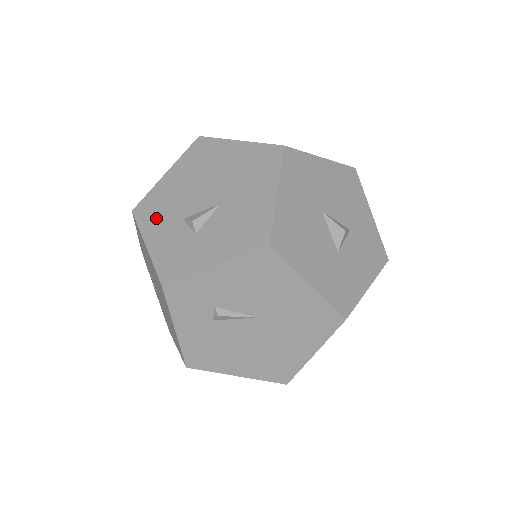
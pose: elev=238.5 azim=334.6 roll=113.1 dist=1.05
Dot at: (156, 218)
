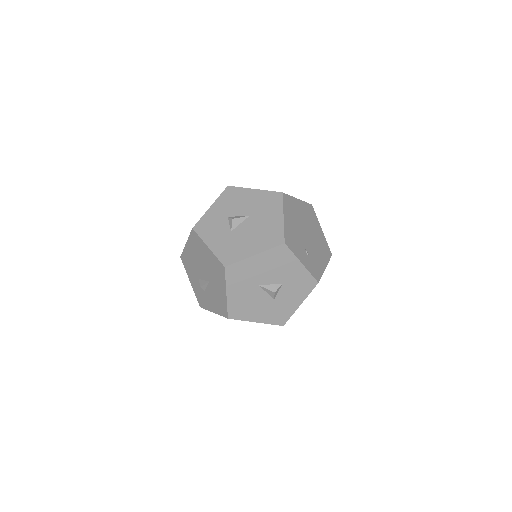
Dot at: (189, 270)
